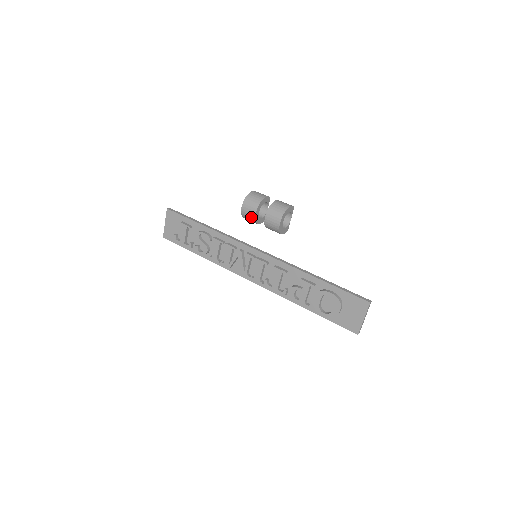
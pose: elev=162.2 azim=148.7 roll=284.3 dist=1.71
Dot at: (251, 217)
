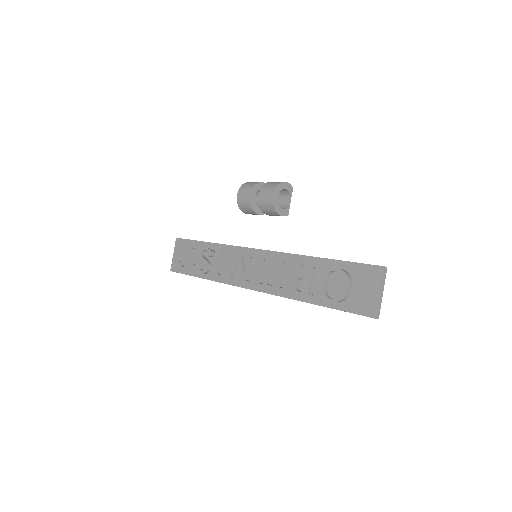
Dot at: (246, 202)
